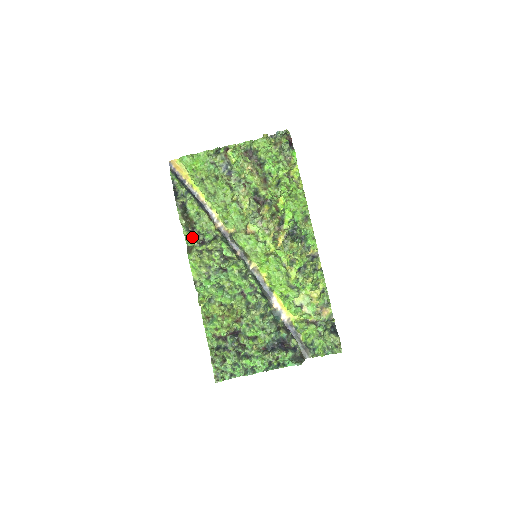
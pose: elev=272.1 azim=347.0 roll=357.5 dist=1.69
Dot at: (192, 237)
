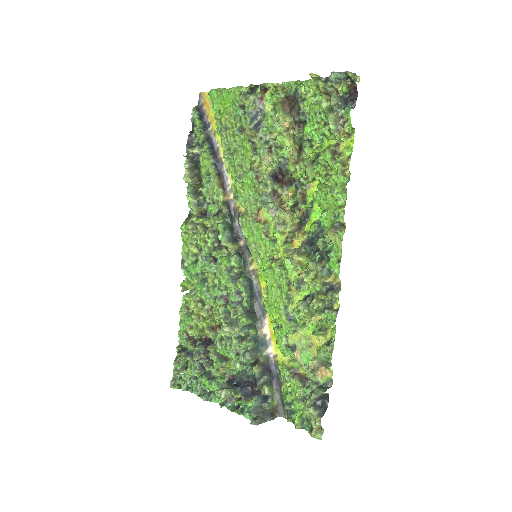
Dot at: (193, 203)
